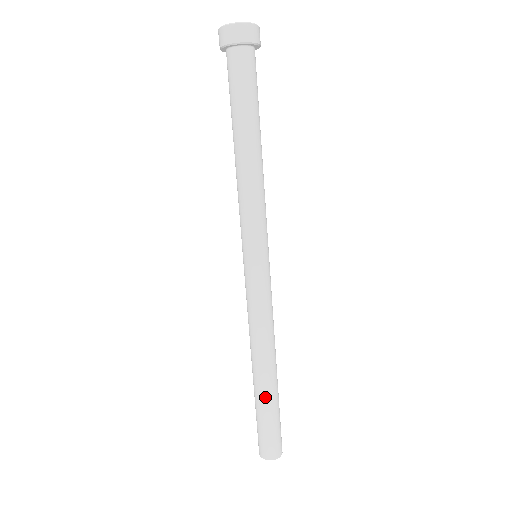
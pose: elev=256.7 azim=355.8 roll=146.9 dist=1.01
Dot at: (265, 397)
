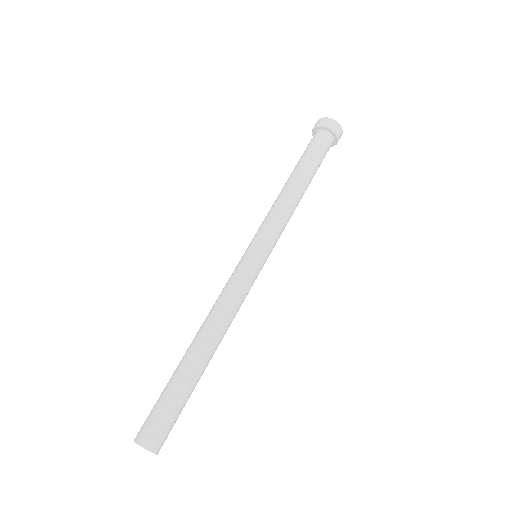
Dot at: (184, 371)
